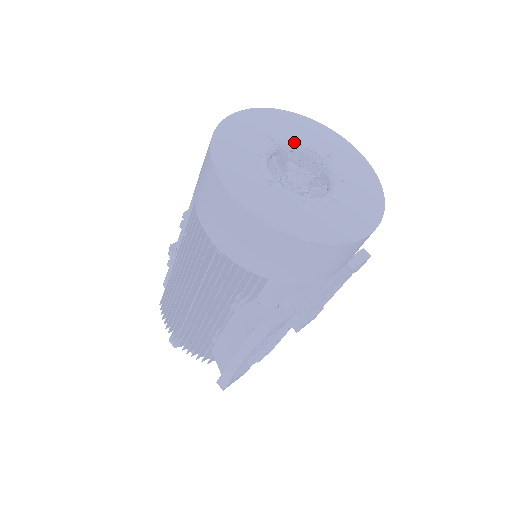
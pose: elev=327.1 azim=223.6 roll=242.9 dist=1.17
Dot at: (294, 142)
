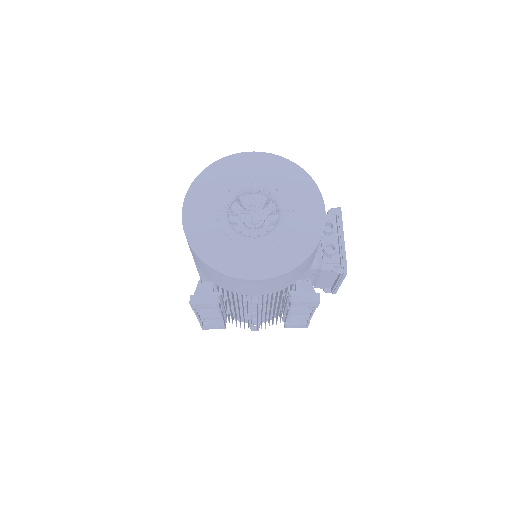
Dot at: (270, 189)
